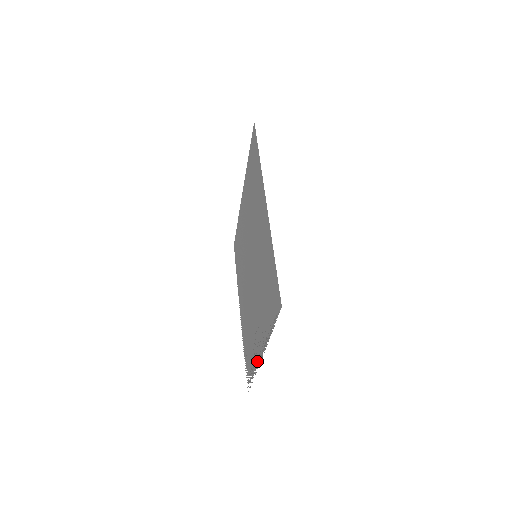
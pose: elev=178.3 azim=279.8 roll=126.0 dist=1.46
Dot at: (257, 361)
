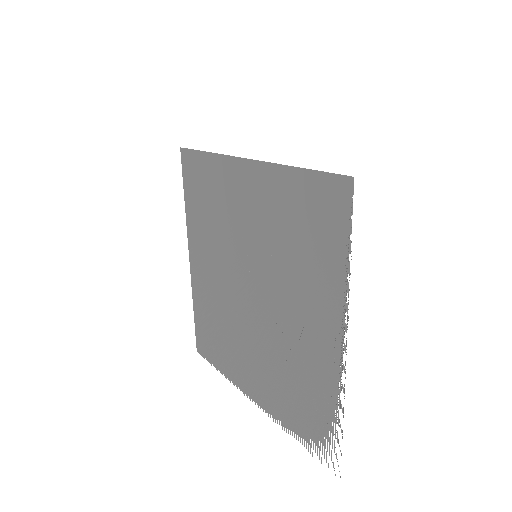
Dot at: (337, 371)
